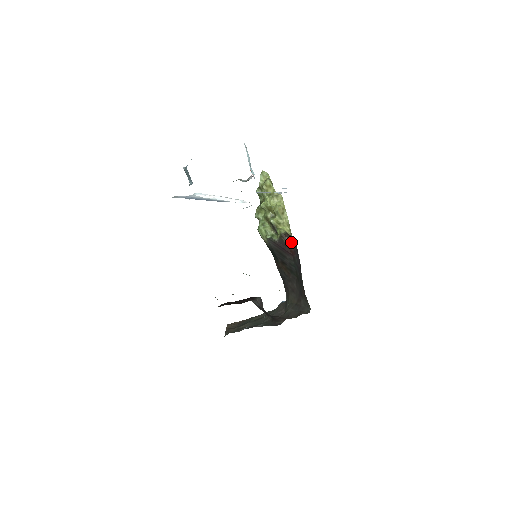
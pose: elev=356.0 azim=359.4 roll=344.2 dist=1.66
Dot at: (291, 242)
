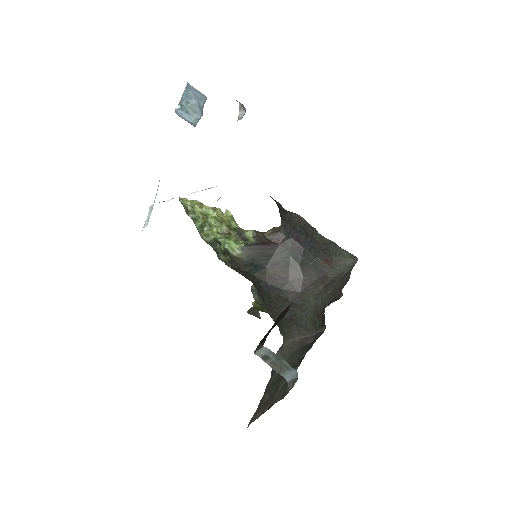
Dot at: (270, 232)
